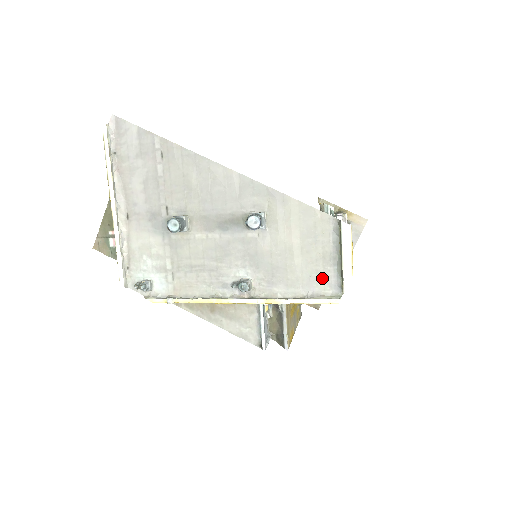
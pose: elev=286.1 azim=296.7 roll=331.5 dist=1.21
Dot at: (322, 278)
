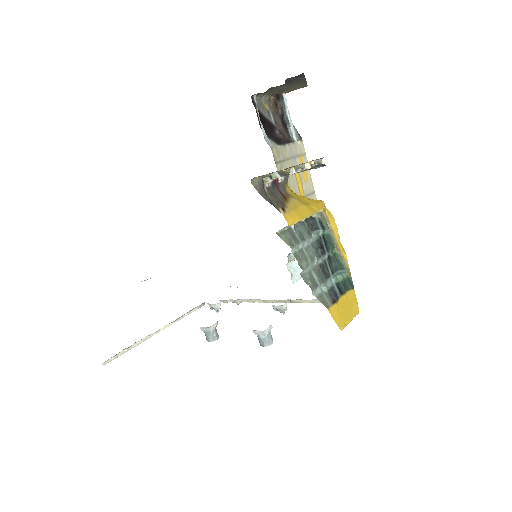
Dot at: occluded
